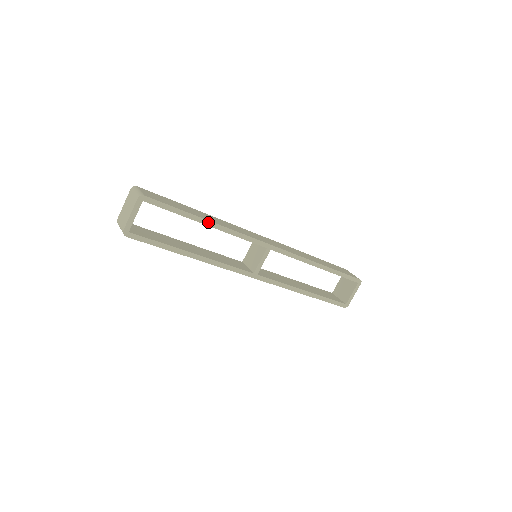
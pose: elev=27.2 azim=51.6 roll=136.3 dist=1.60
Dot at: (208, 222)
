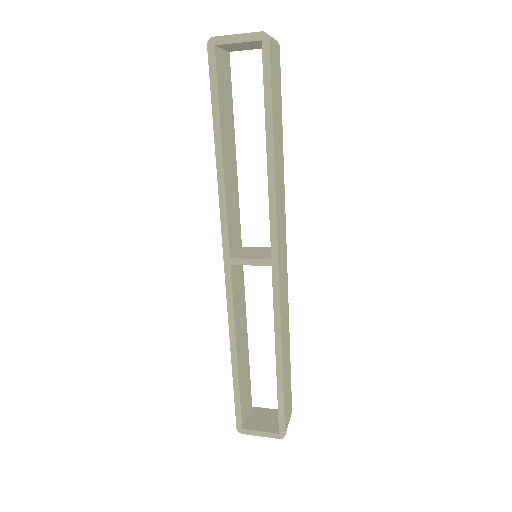
Dot at: (272, 150)
